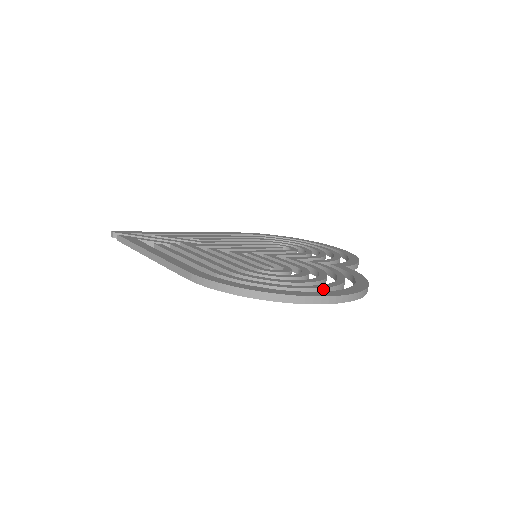
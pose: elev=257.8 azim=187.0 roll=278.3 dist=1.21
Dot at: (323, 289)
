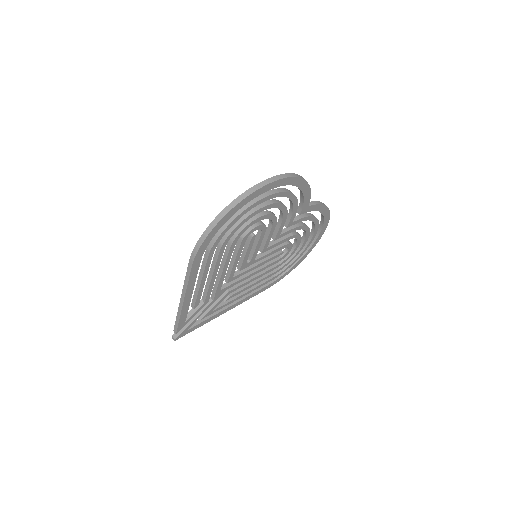
Dot at: (266, 193)
